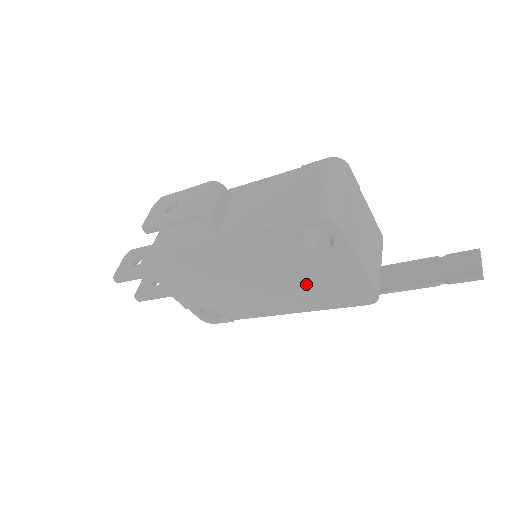
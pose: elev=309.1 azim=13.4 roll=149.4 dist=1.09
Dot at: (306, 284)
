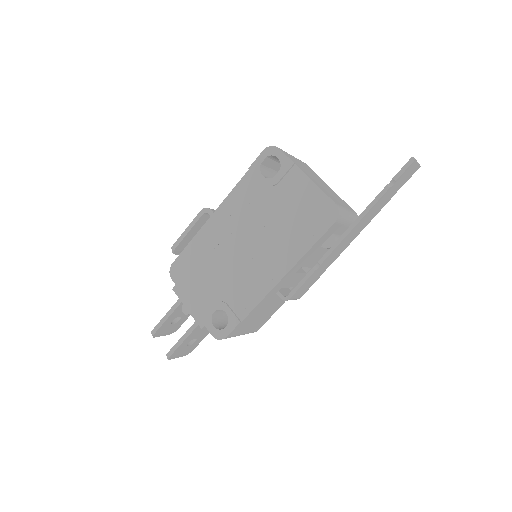
Dot at: (281, 226)
